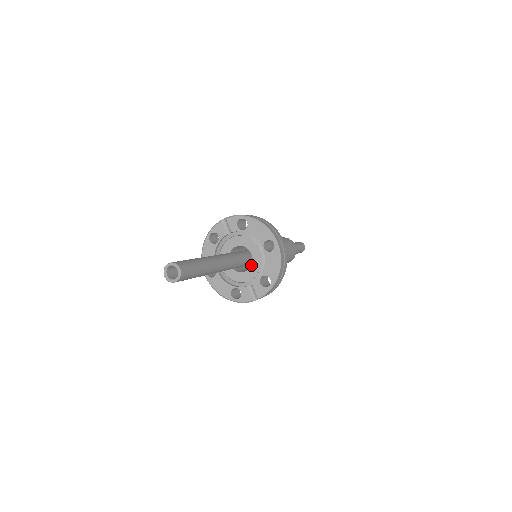
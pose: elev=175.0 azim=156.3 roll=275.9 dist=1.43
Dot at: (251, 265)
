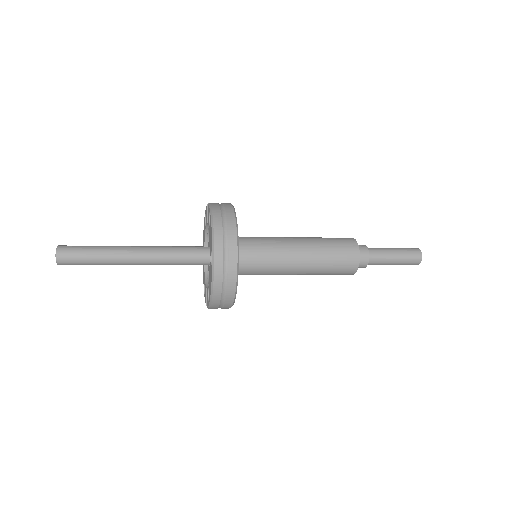
Dot at: occluded
